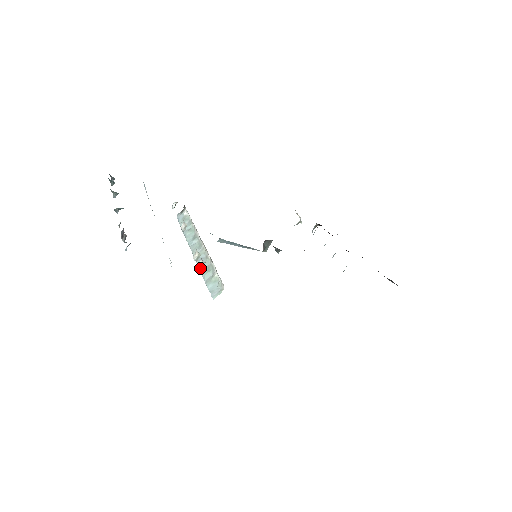
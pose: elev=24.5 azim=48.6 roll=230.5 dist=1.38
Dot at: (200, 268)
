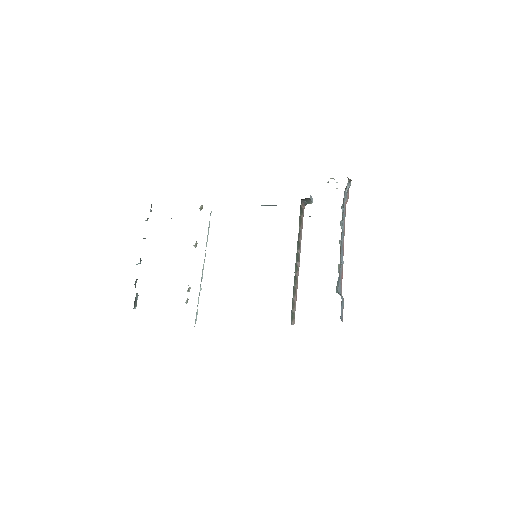
Dot at: (186, 303)
